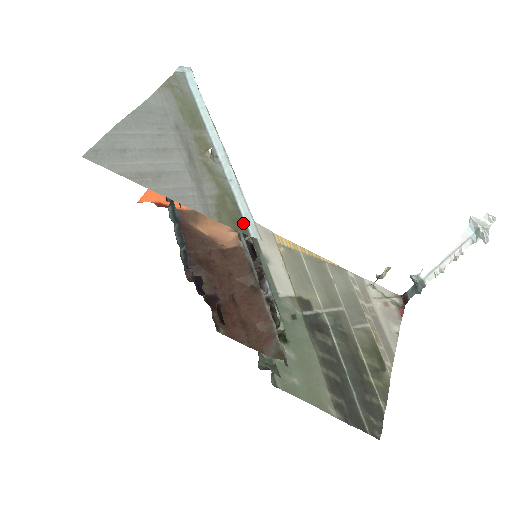
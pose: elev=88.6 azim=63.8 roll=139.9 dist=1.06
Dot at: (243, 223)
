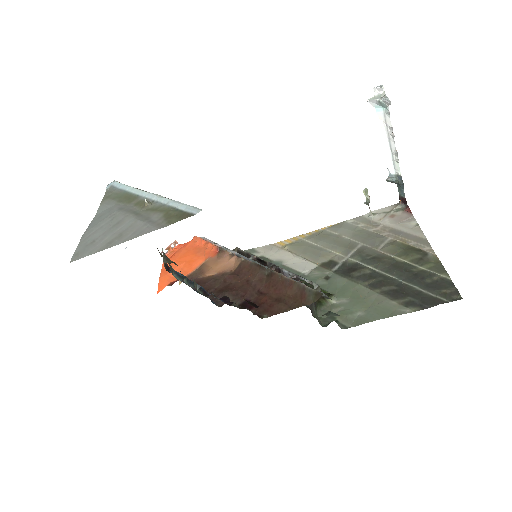
Dot at: (187, 213)
